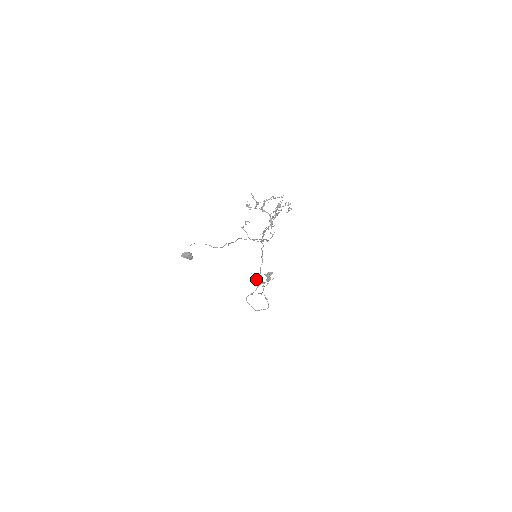
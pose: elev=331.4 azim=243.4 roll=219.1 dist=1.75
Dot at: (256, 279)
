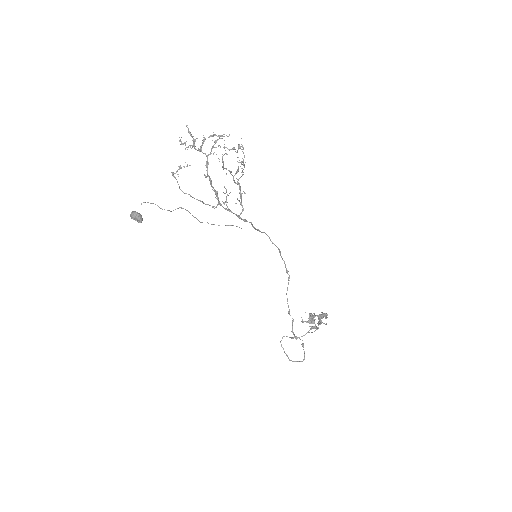
Dot at: (309, 322)
